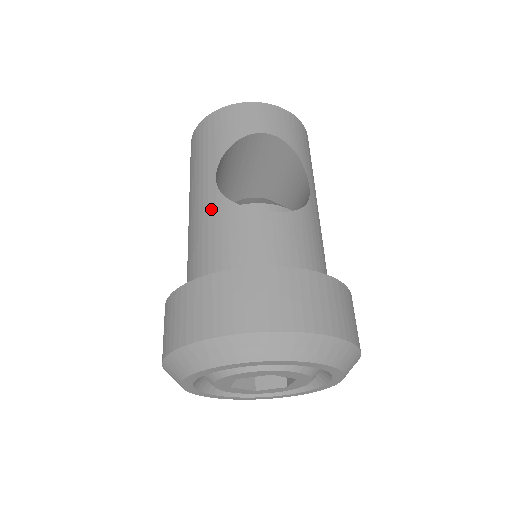
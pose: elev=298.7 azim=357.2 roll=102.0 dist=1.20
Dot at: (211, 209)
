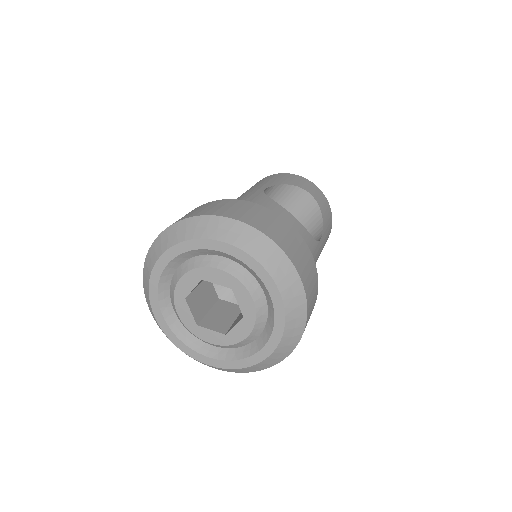
Dot at: (252, 196)
